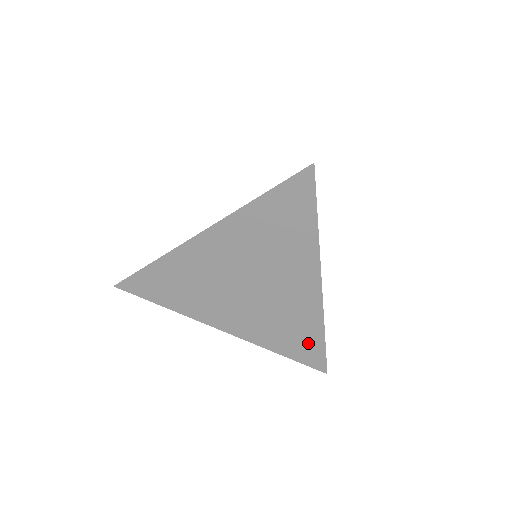
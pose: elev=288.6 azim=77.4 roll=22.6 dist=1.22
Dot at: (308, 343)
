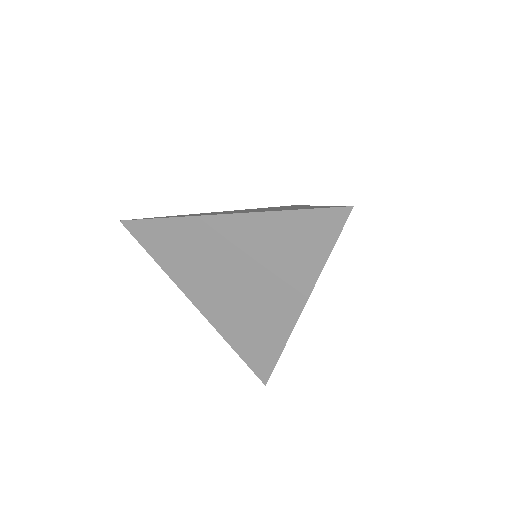
Dot at: (264, 352)
